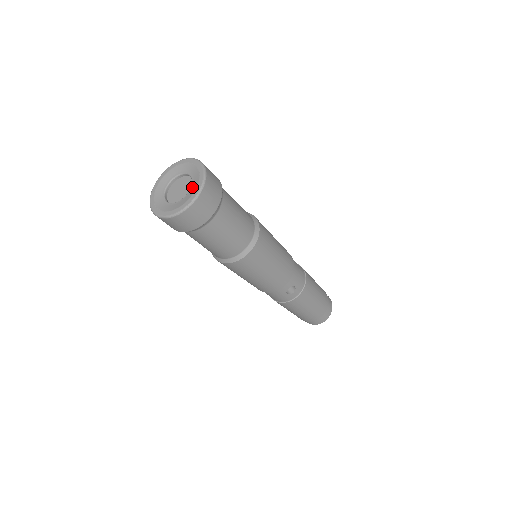
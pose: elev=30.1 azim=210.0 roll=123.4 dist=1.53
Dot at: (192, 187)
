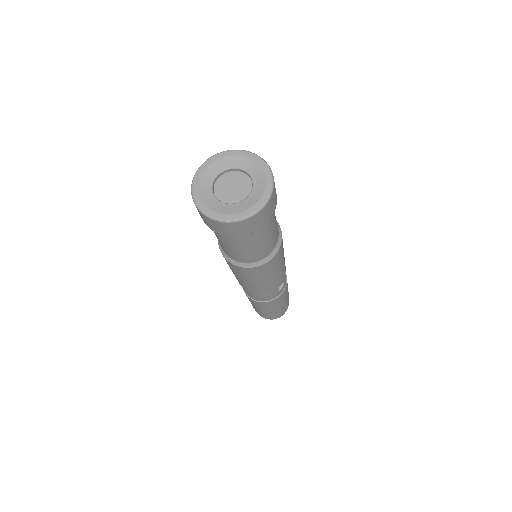
Dot at: (256, 183)
